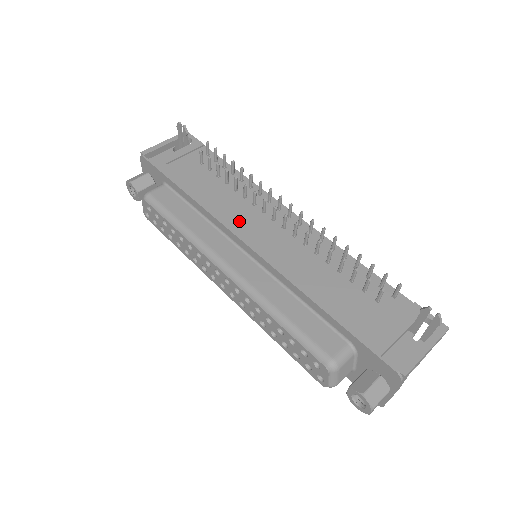
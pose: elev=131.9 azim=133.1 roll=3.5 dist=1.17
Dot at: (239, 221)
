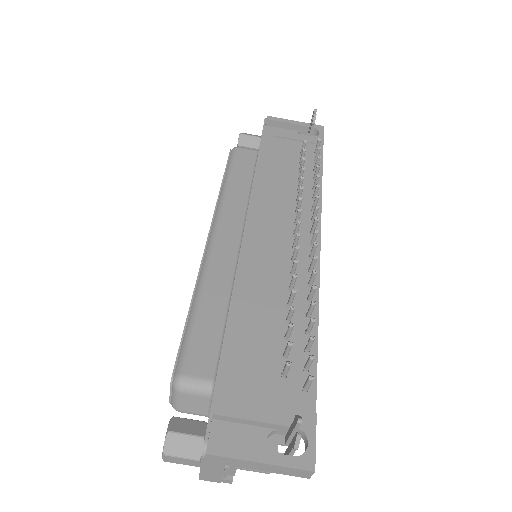
Dot at: (266, 213)
